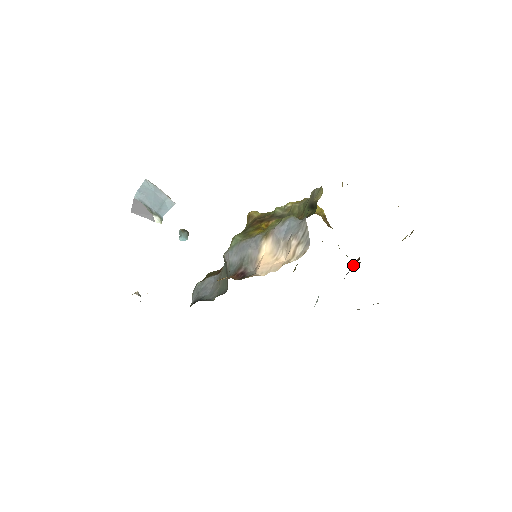
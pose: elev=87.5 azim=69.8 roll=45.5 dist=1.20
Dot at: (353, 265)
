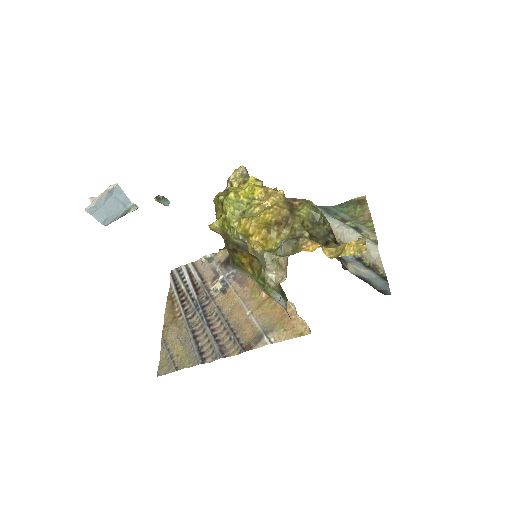
Dot at: occluded
